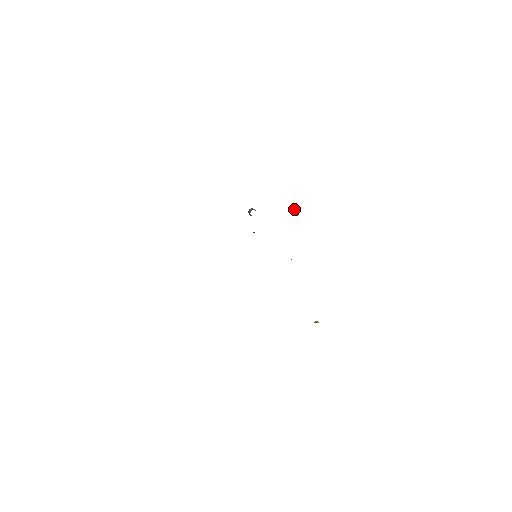
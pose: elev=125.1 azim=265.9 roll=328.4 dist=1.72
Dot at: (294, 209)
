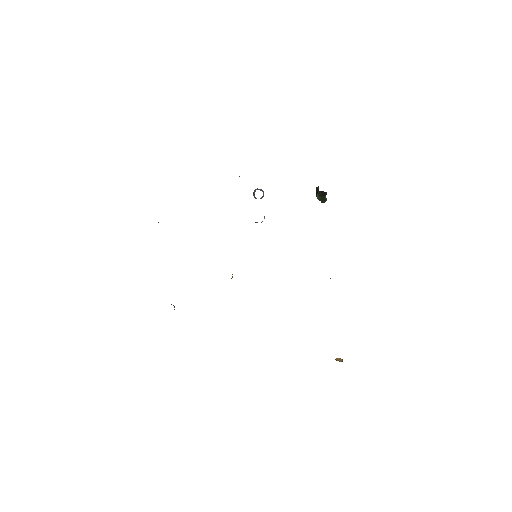
Dot at: (317, 192)
